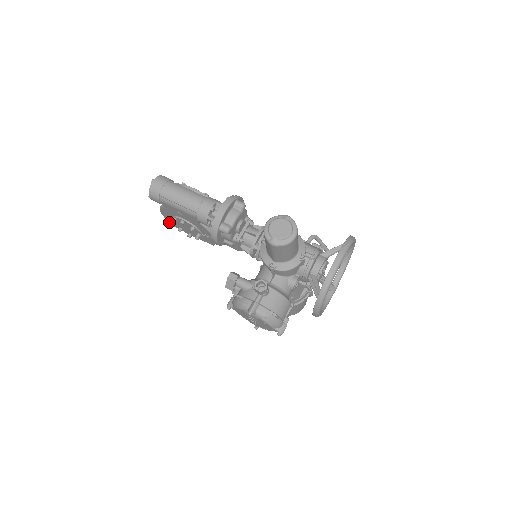
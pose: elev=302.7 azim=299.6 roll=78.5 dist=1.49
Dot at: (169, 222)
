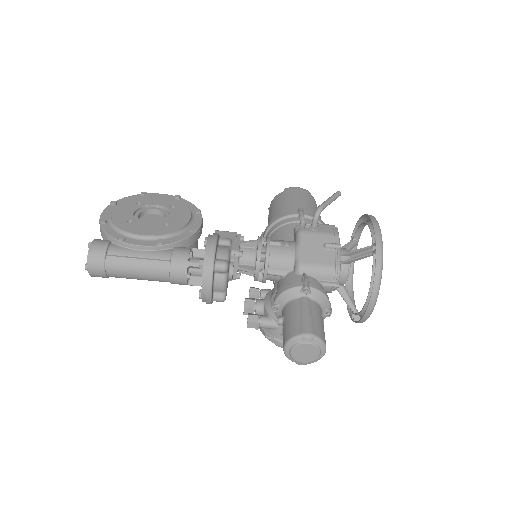
Dot at: occluded
